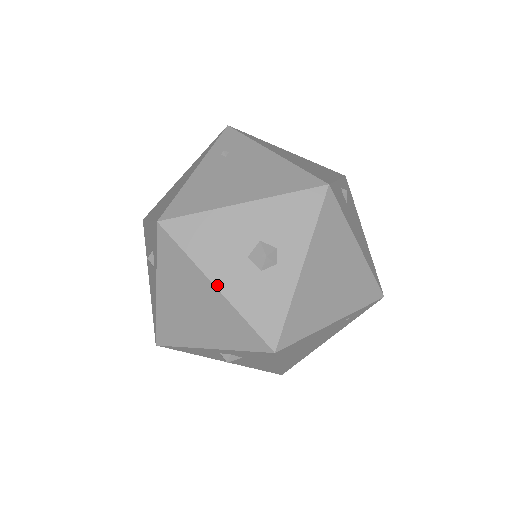
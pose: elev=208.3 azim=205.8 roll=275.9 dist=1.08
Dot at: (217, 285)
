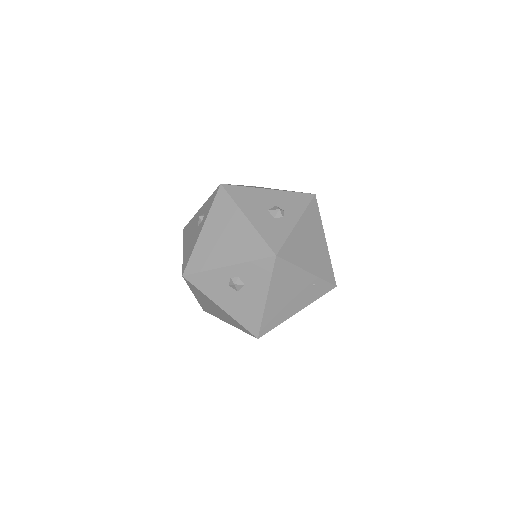
Dot at: (248, 217)
